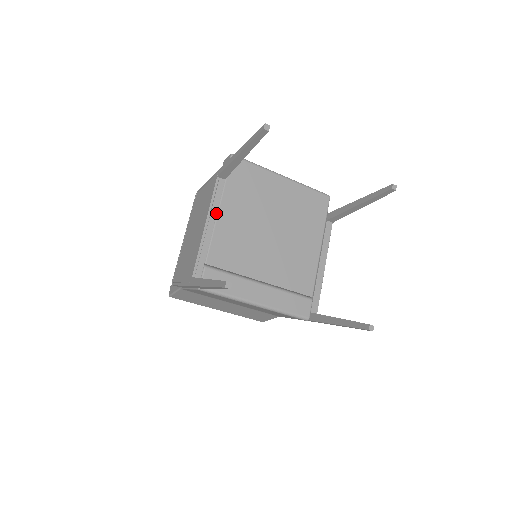
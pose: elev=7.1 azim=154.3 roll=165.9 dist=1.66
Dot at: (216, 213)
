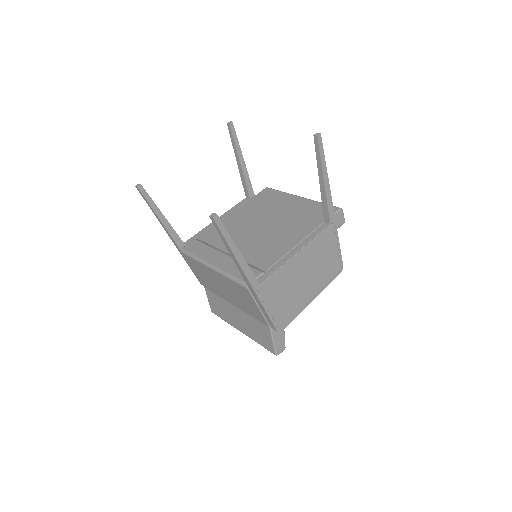
Dot at: (228, 214)
